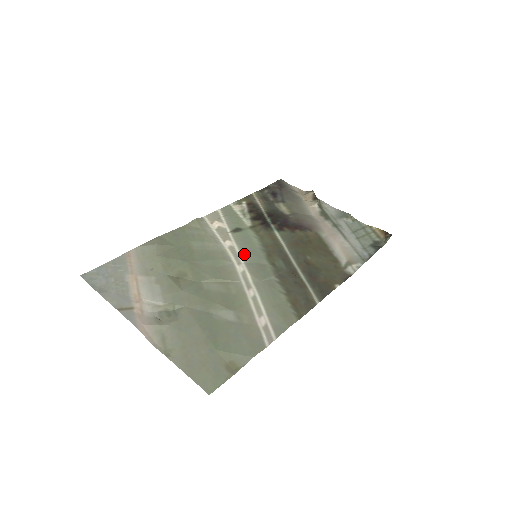
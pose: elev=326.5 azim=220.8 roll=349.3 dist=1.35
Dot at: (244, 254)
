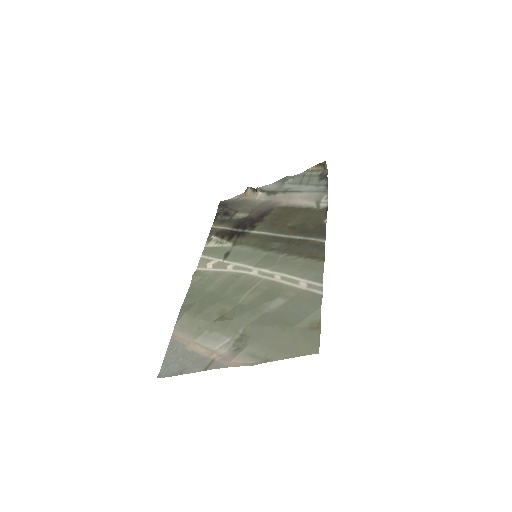
Dot at: (247, 262)
